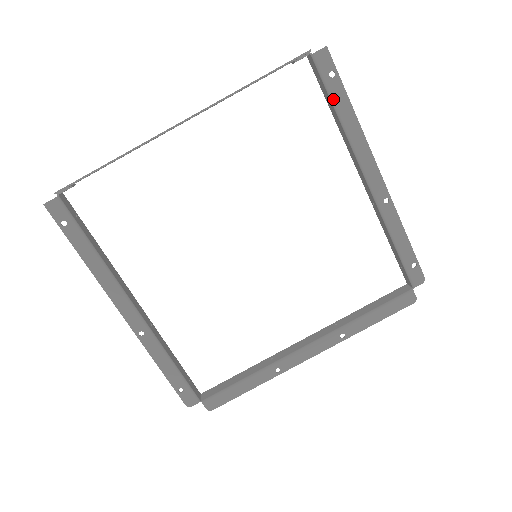
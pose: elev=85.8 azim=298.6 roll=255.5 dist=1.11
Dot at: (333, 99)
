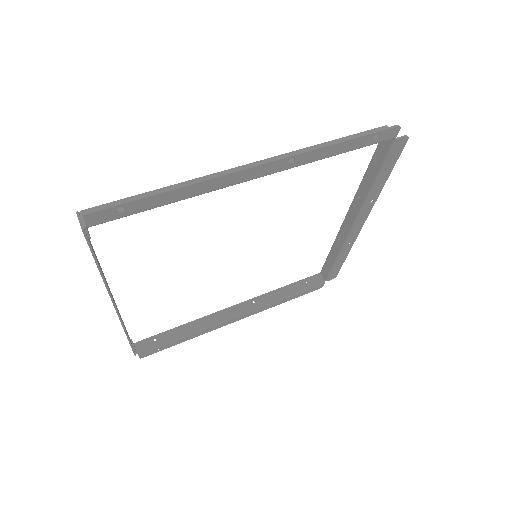
Dot at: (149, 209)
